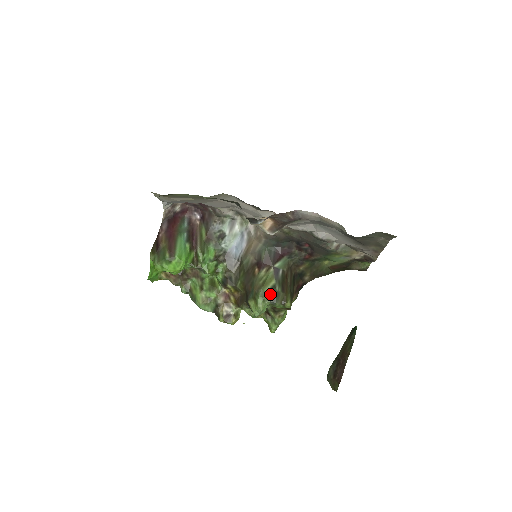
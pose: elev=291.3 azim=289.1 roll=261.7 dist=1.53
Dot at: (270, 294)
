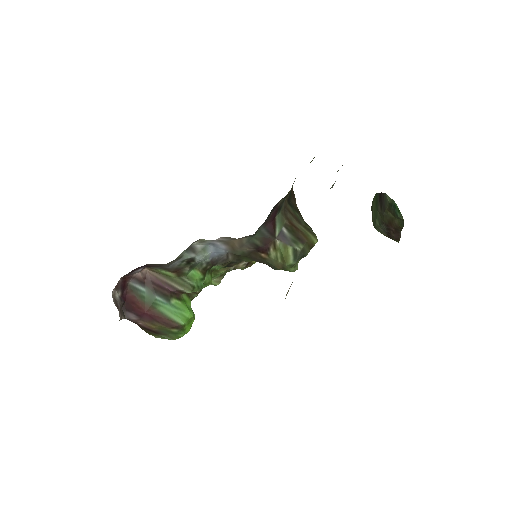
Dot at: (297, 260)
